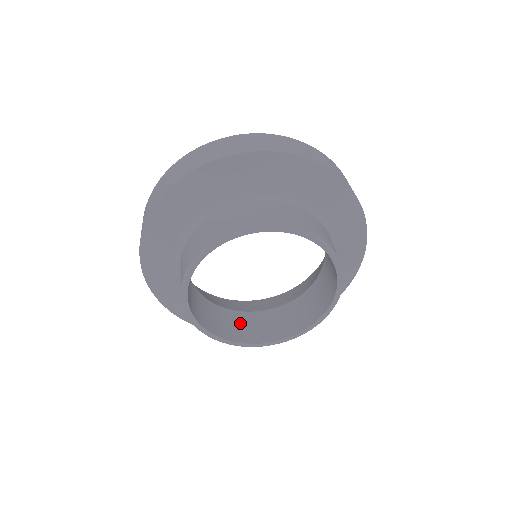
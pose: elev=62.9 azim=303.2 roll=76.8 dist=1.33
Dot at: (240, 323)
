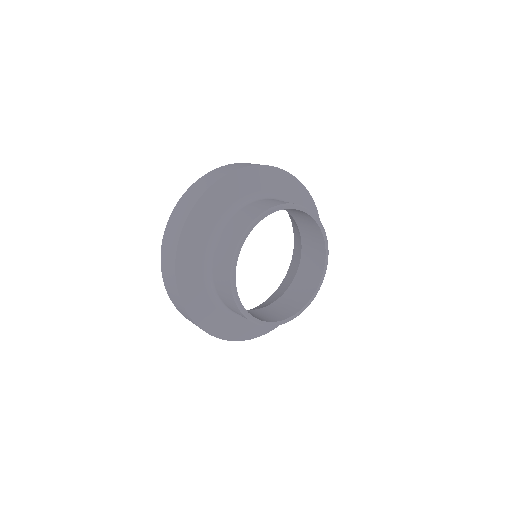
Dot at: (256, 314)
